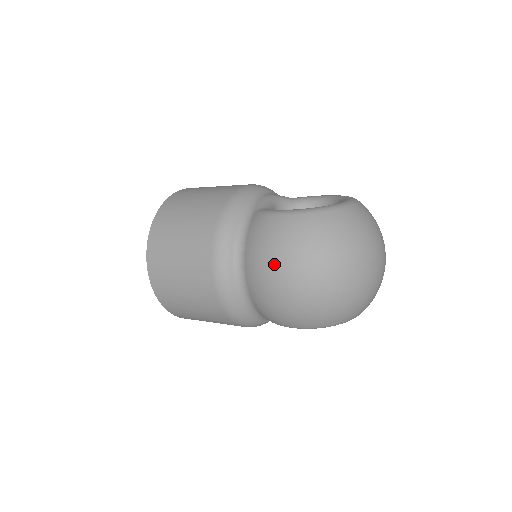
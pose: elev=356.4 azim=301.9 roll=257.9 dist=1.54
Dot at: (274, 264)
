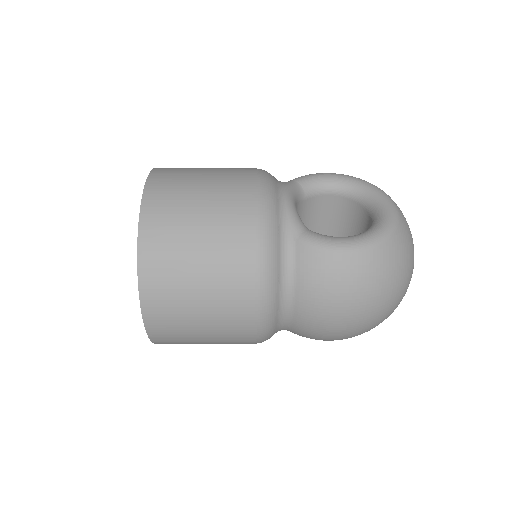
Dot at: (343, 309)
